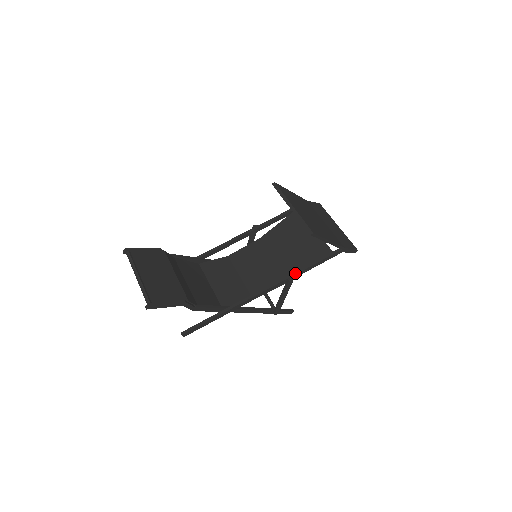
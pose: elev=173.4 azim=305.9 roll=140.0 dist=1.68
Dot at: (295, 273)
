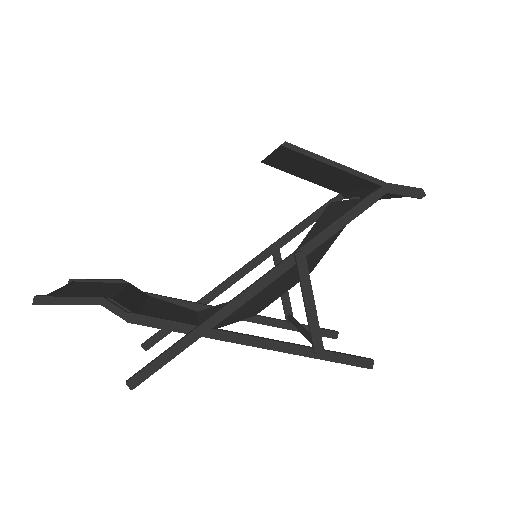
Dot at: (306, 242)
